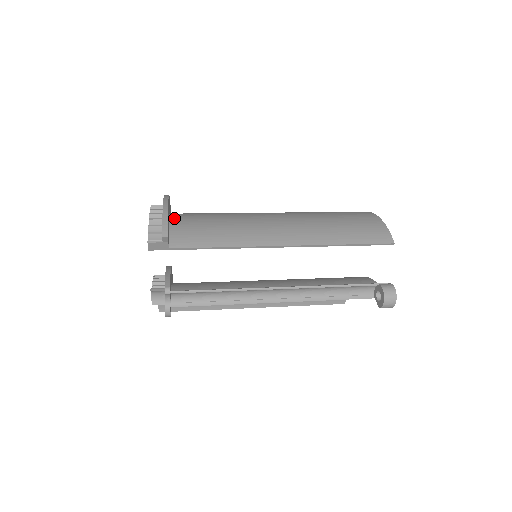
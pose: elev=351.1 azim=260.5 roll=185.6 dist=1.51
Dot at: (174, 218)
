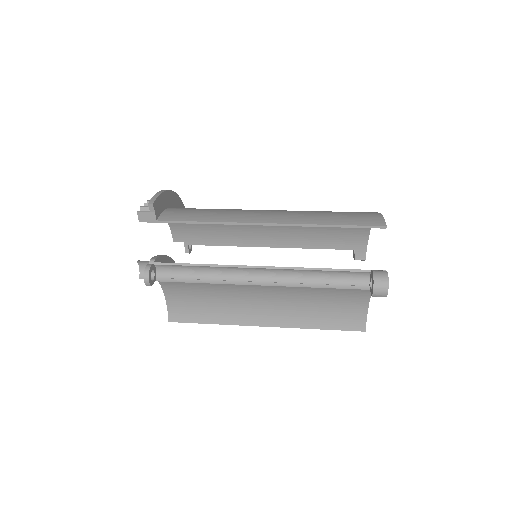
Dot at: occluded
